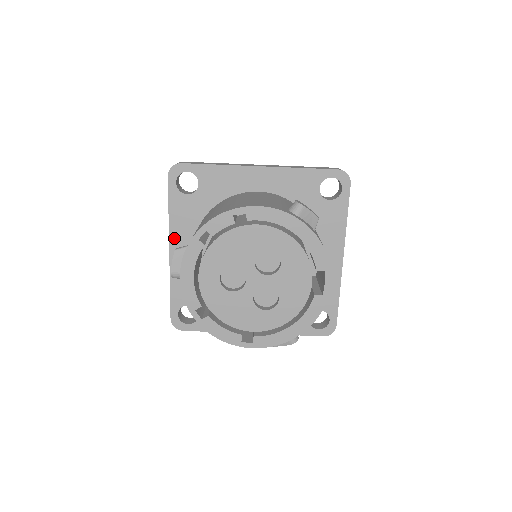
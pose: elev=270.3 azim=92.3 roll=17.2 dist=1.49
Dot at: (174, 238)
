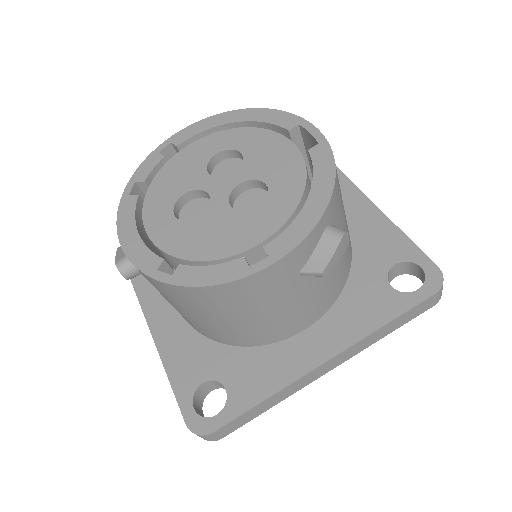
Dot at: (149, 307)
